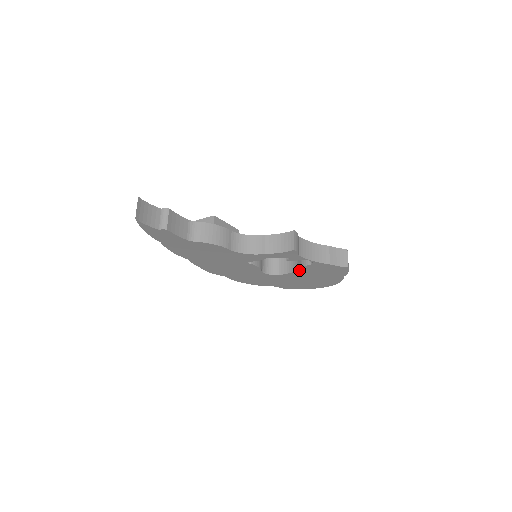
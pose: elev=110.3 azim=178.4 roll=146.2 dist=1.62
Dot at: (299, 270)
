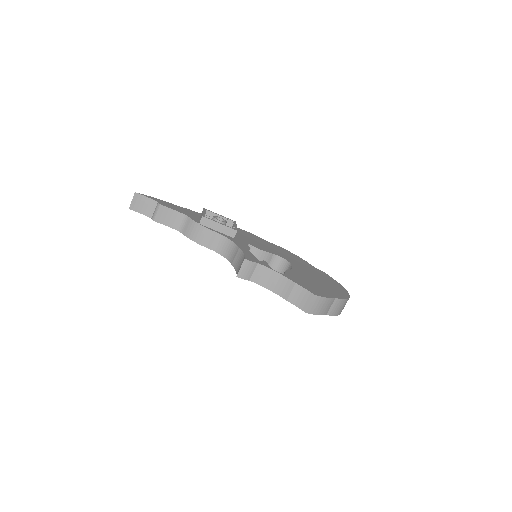
Dot at: occluded
